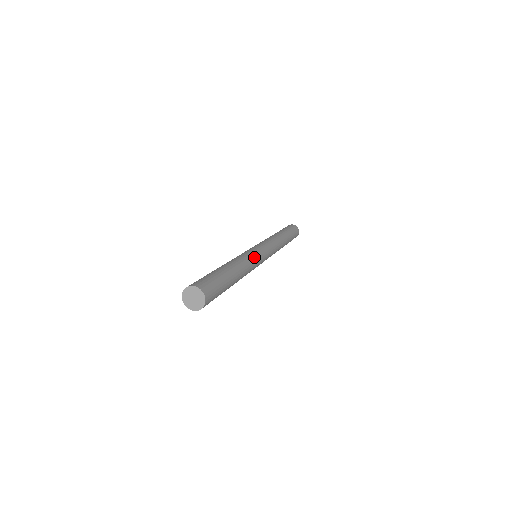
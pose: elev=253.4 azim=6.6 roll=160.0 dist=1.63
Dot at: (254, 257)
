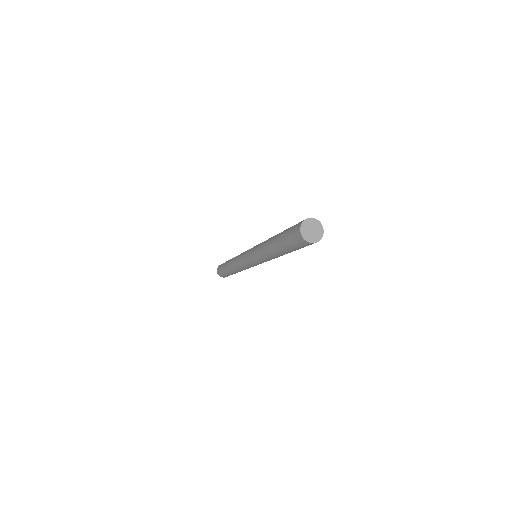
Dot at: occluded
